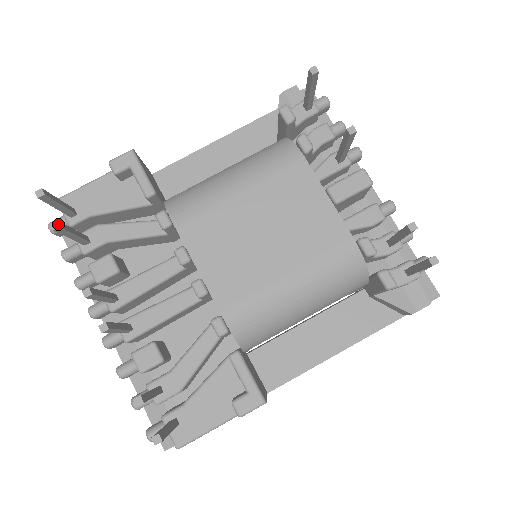
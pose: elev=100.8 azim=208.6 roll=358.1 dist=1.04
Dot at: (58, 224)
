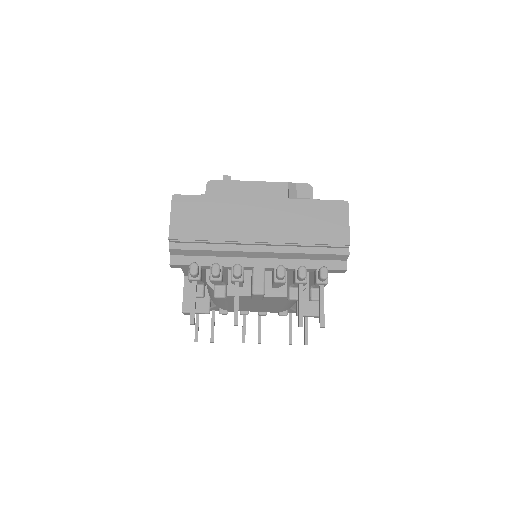
Dot at: (212, 342)
